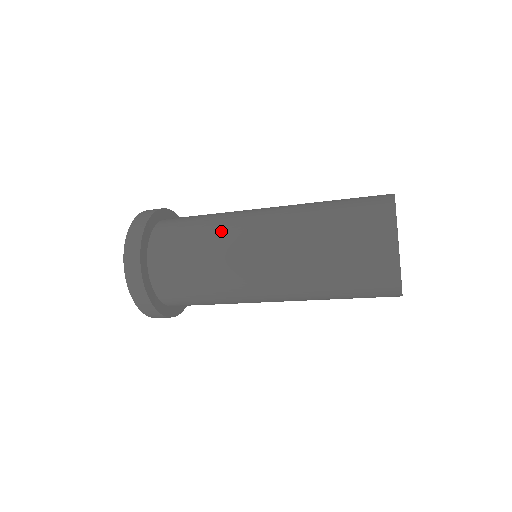
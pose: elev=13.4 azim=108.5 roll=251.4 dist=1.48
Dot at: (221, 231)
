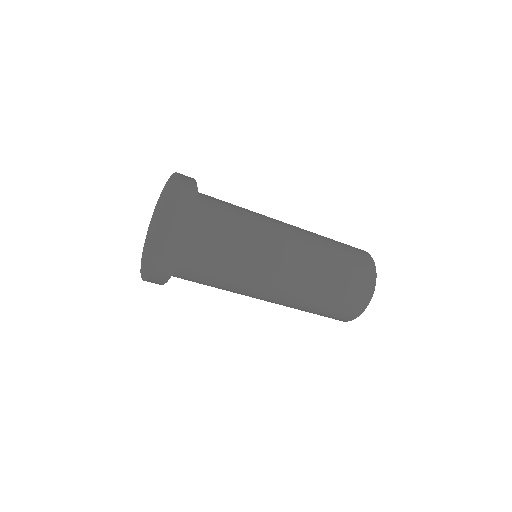
Dot at: (258, 252)
